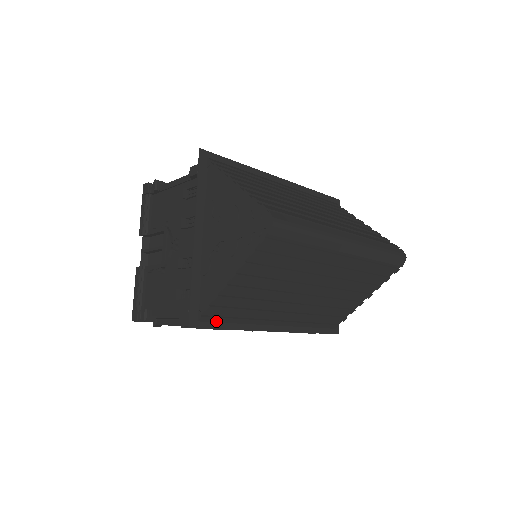
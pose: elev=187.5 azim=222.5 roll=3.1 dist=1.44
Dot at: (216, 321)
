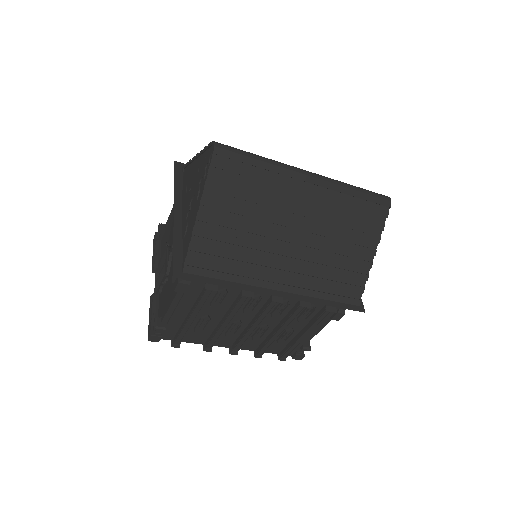
Dot at: (203, 275)
